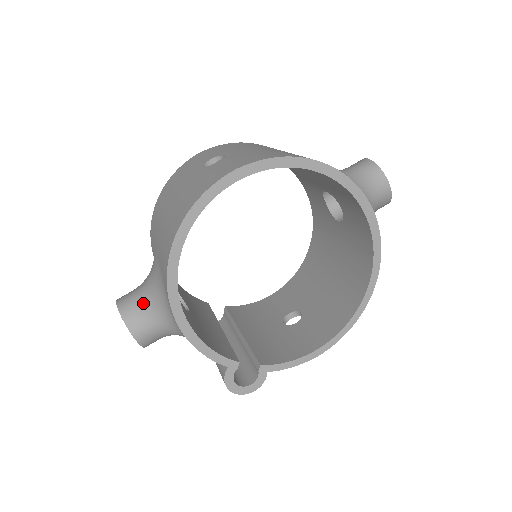
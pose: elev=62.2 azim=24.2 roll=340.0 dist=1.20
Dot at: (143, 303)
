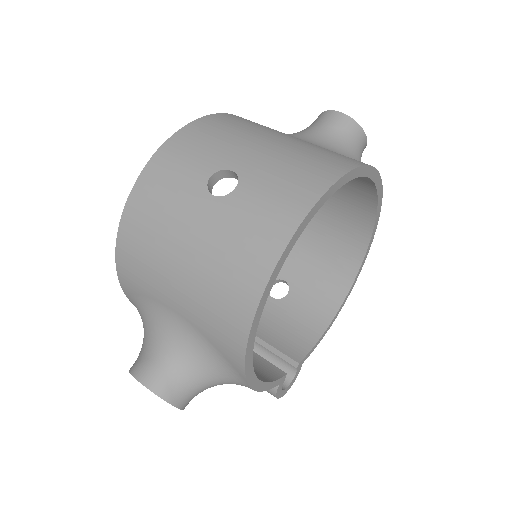
Dot at: (182, 373)
